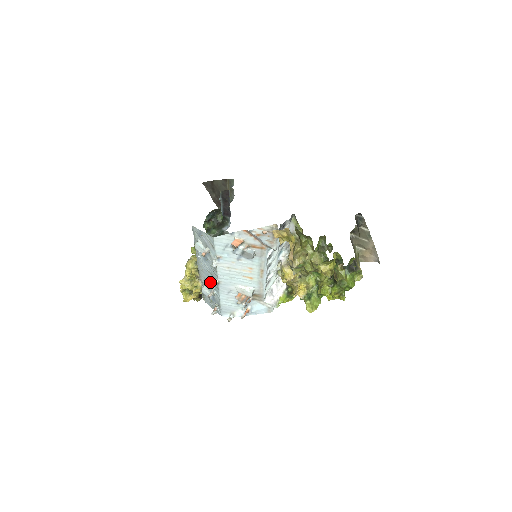
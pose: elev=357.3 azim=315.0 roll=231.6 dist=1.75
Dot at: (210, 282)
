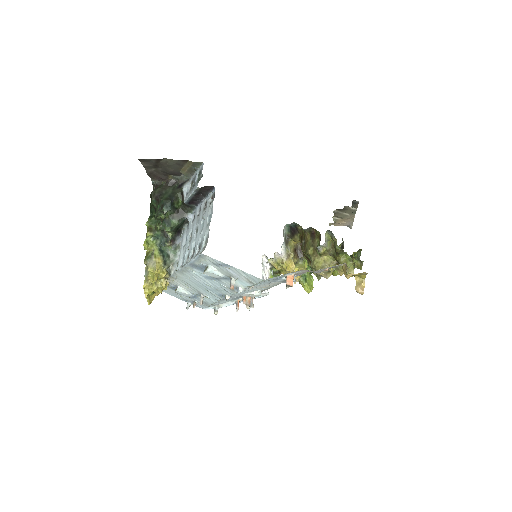
Dot at: (201, 290)
